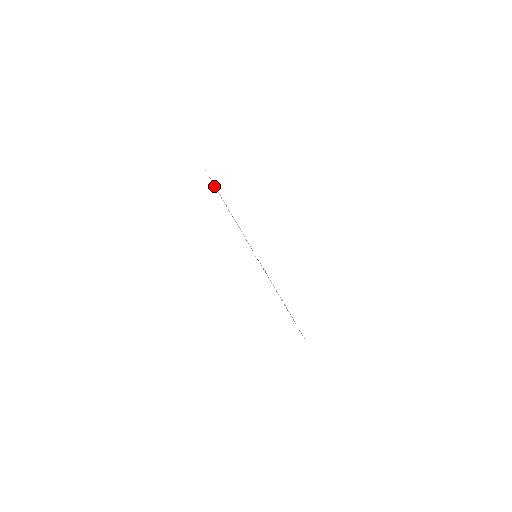
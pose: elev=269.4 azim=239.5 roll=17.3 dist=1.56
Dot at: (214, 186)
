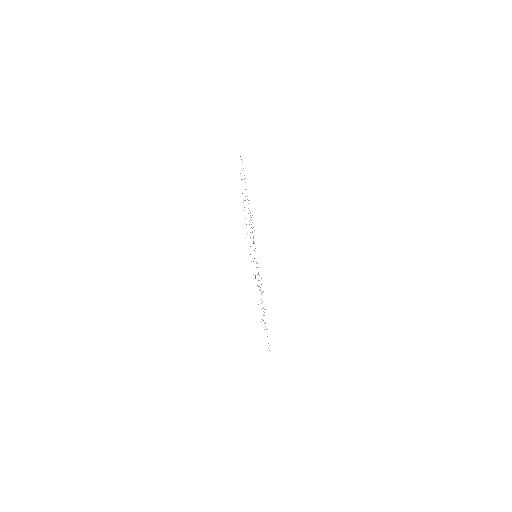
Dot at: occluded
